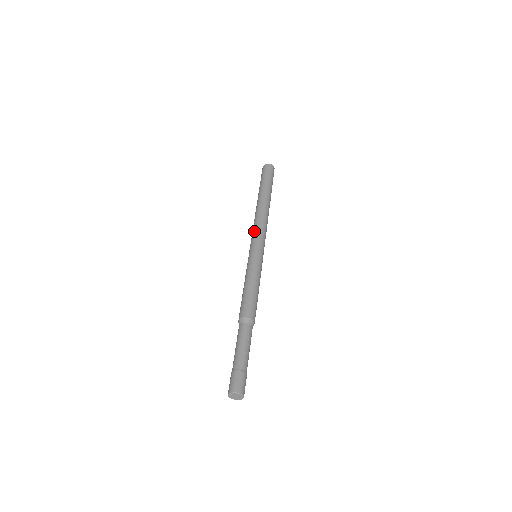
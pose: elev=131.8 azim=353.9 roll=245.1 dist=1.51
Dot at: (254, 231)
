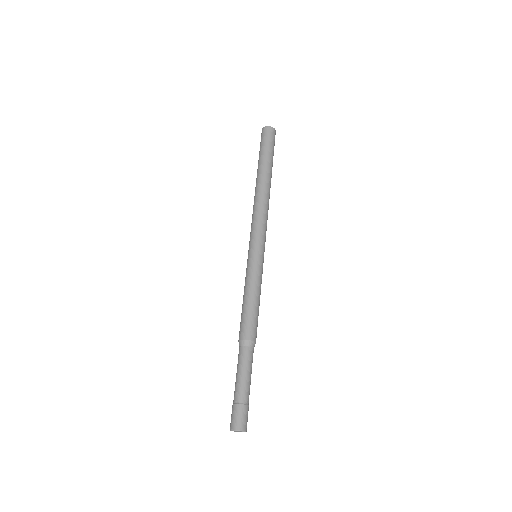
Dot at: (252, 225)
